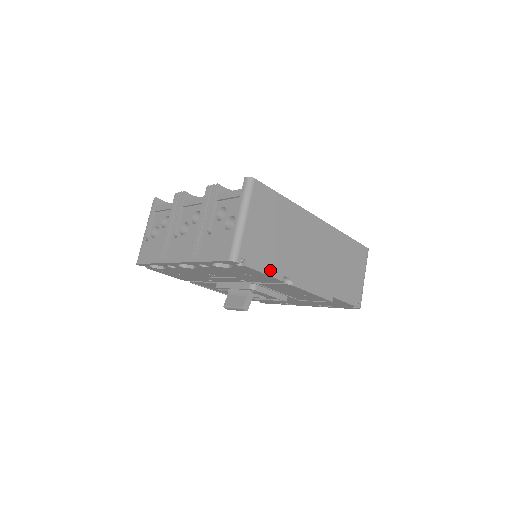
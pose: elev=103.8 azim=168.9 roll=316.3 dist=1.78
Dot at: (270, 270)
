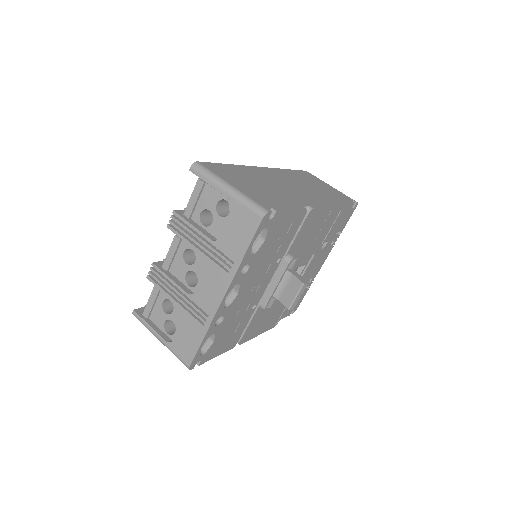
Dot at: (290, 207)
